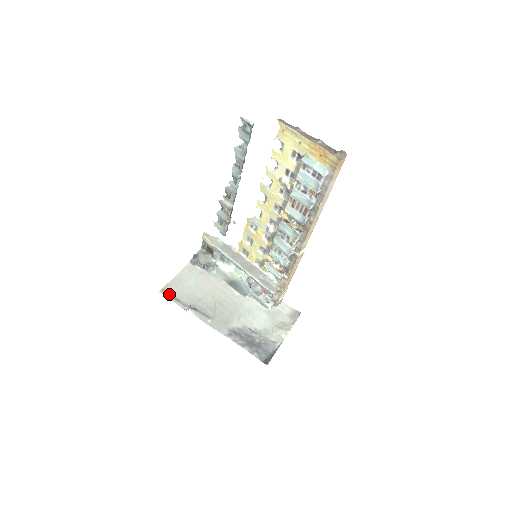
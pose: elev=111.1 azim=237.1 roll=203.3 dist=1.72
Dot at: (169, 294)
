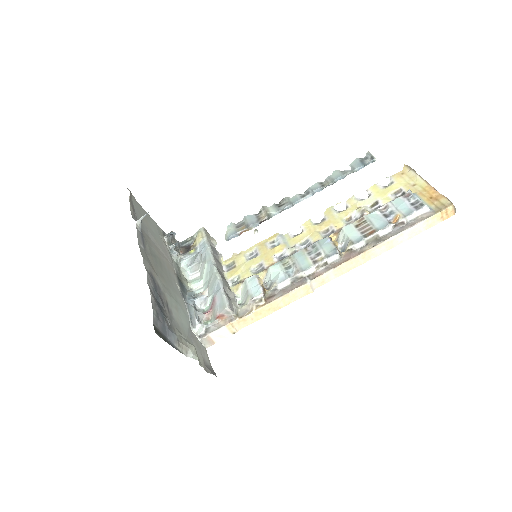
Dot at: (132, 200)
